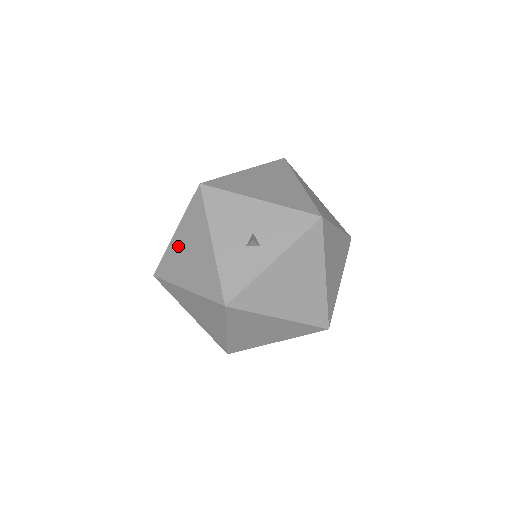
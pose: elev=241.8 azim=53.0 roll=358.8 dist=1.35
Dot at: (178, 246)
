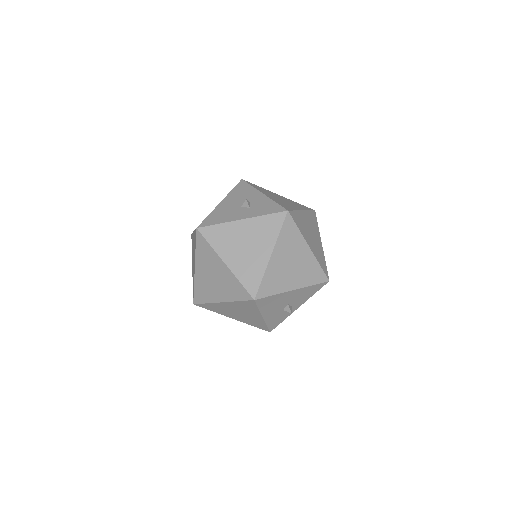
Dot at: (225, 307)
